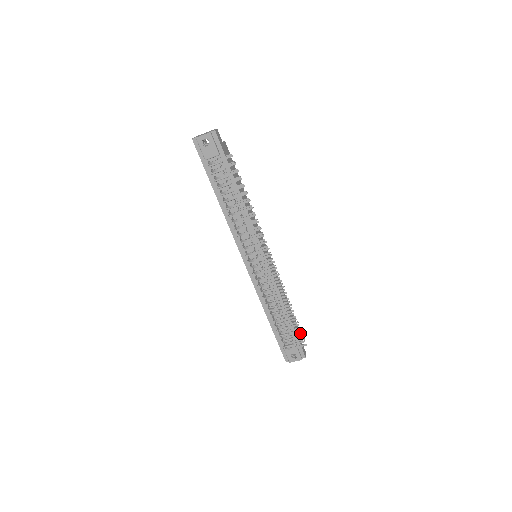
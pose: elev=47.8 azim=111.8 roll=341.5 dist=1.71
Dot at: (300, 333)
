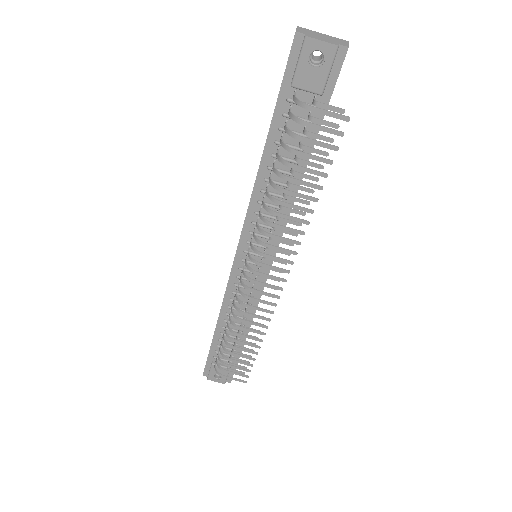
Dot at: (248, 370)
